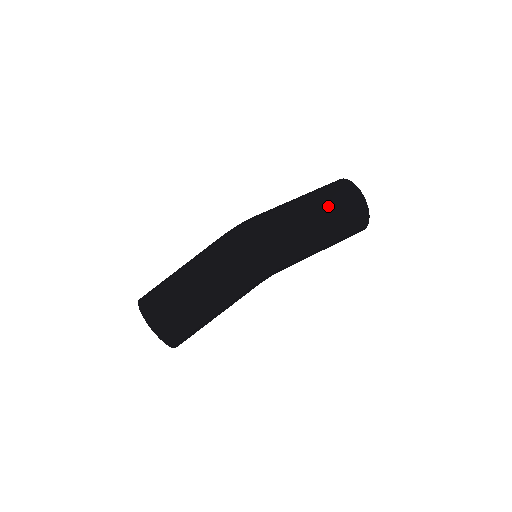
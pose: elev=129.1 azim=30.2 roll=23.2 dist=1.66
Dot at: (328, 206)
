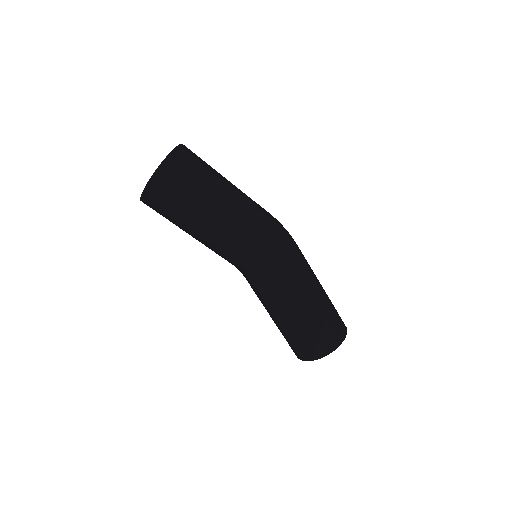
Dot at: occluded
